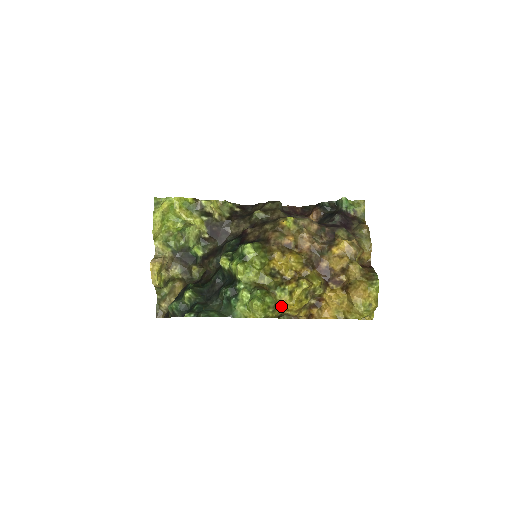
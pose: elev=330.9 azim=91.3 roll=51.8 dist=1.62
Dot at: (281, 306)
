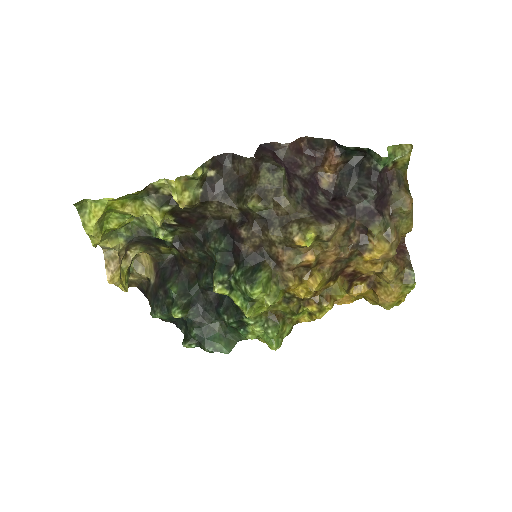
Dot at: (298, 322)
